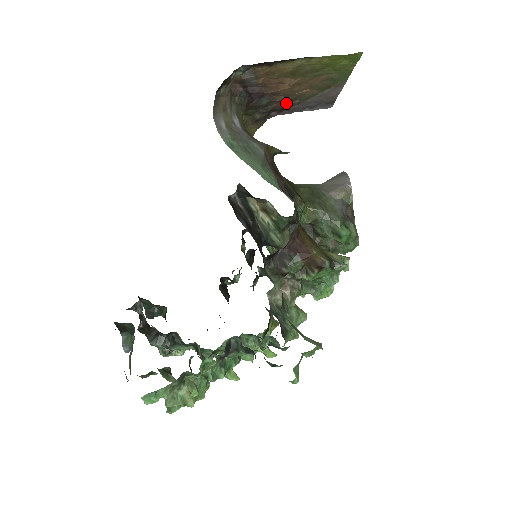
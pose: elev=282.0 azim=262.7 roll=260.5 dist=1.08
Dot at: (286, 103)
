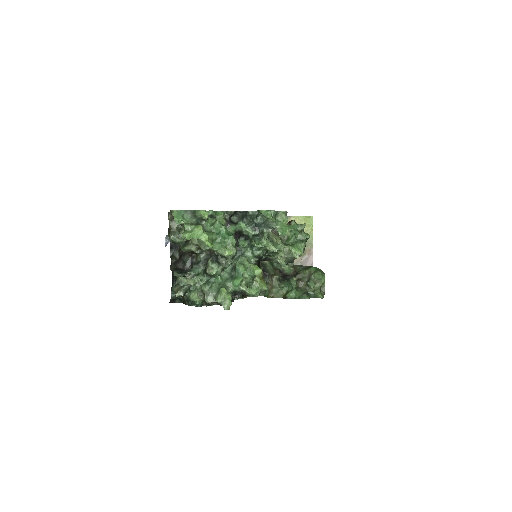
Dot at: occluded
